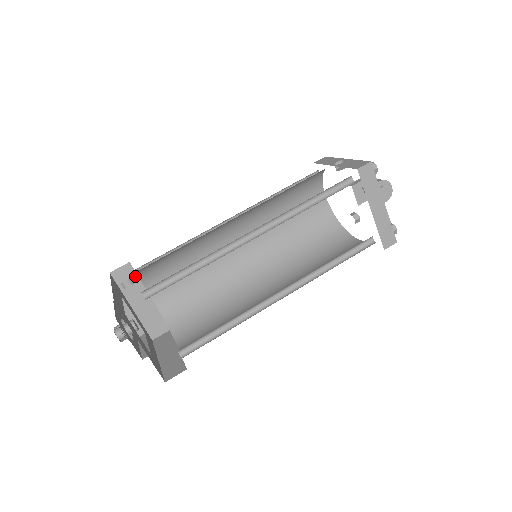
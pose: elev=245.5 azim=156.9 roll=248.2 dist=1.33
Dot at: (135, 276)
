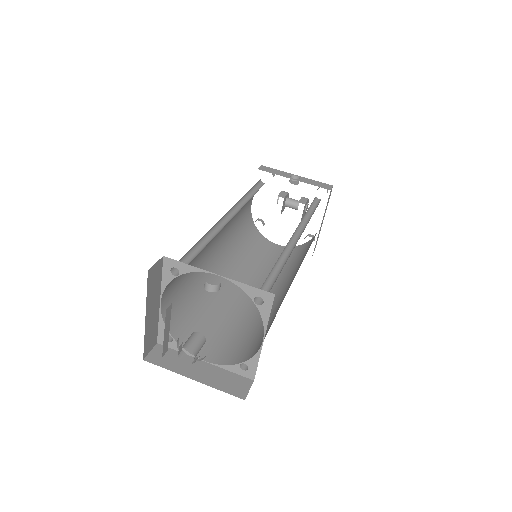
Dot at: (160, 275)
